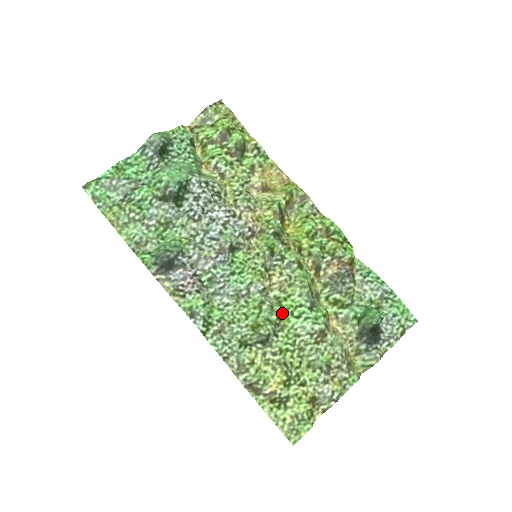
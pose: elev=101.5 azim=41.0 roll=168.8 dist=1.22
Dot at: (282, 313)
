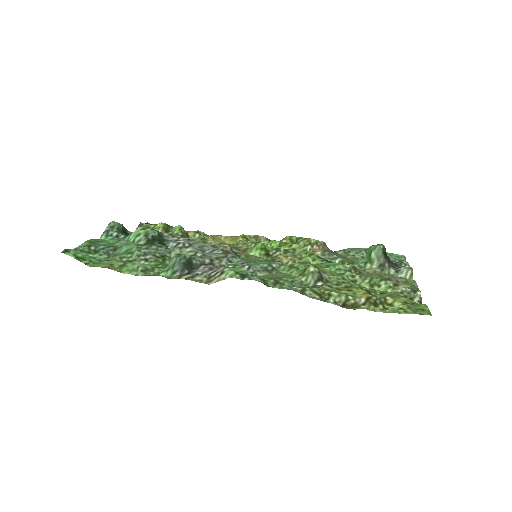
Dot at: occluded
